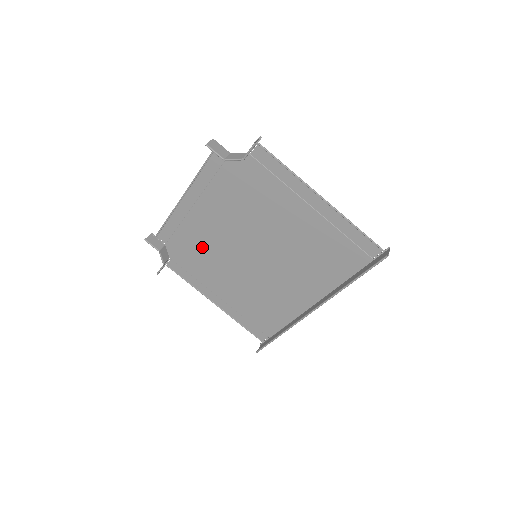
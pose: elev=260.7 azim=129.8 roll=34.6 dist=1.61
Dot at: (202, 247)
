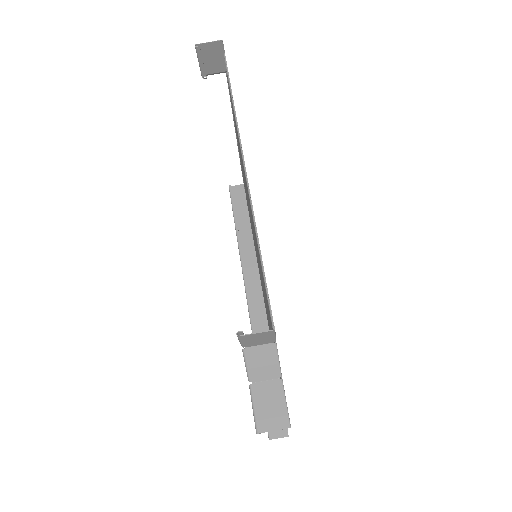
Dot at: occluded
